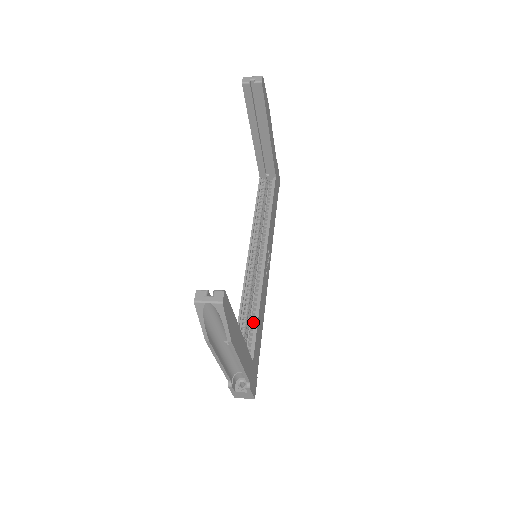
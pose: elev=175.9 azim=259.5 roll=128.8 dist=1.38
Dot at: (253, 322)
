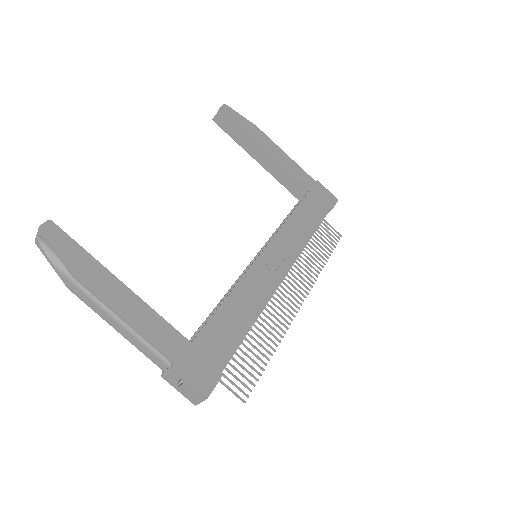
Dot at: (219, 310)
